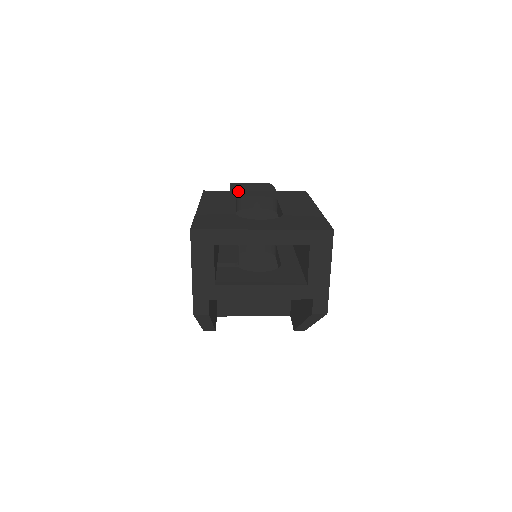
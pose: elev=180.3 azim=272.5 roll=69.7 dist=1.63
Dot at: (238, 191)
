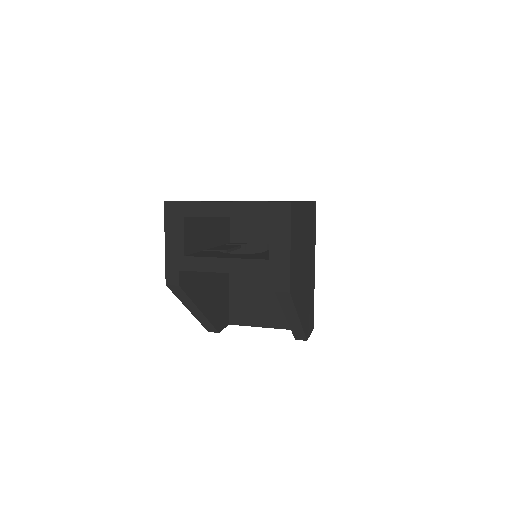
Dot at: occluded
